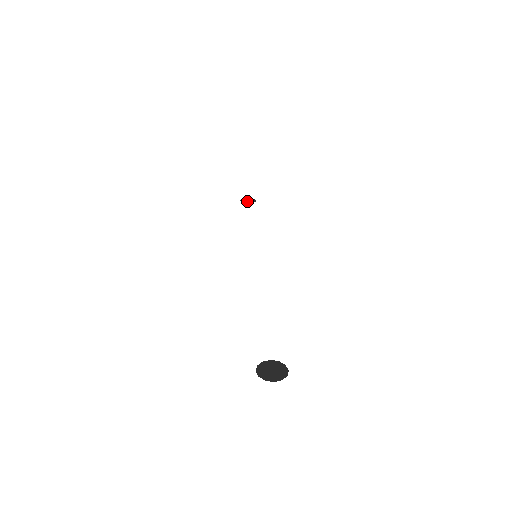
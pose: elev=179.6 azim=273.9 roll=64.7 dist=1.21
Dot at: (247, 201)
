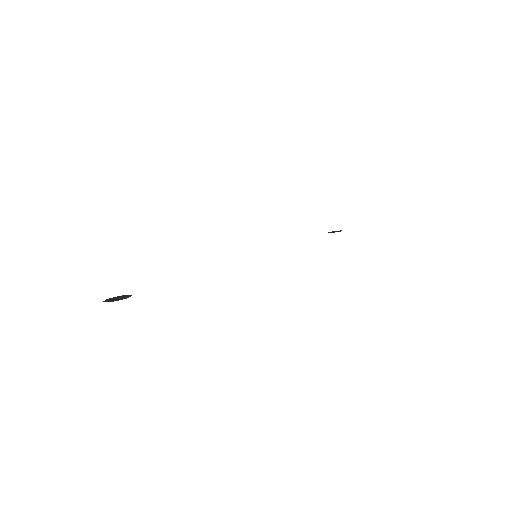
Dot at: (333, 232)
